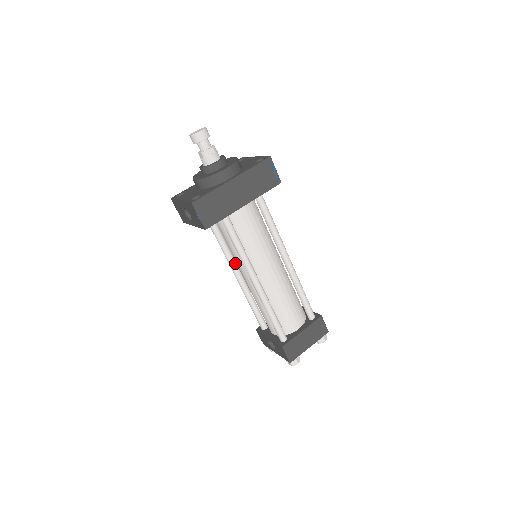
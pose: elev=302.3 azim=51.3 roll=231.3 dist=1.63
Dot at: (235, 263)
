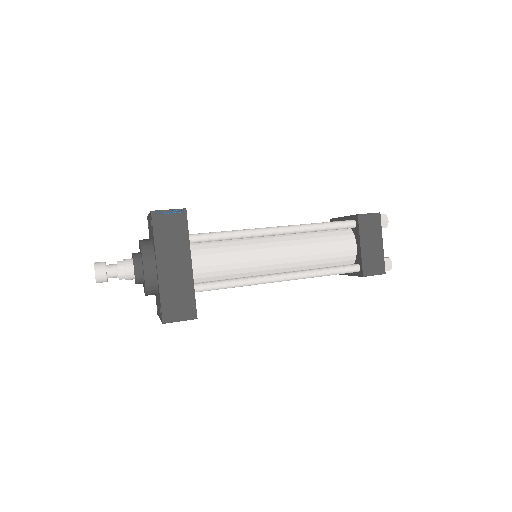
Dot at: occluded
